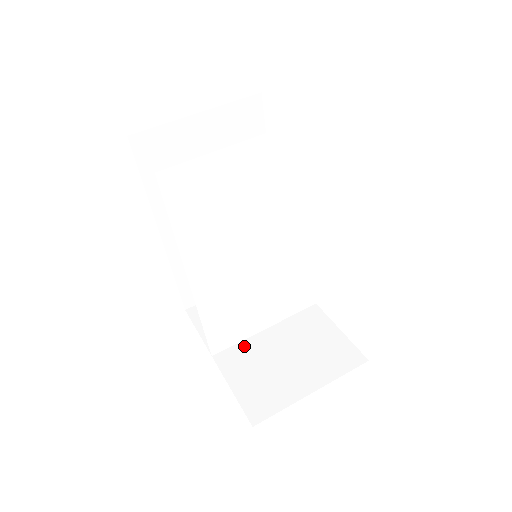
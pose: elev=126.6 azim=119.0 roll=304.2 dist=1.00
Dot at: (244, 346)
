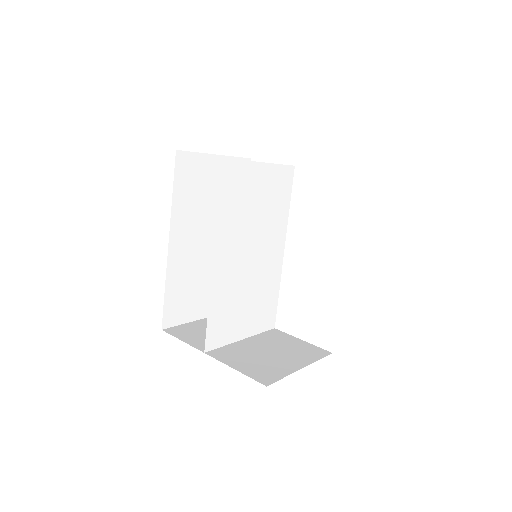
Dot at: (230, 347)
